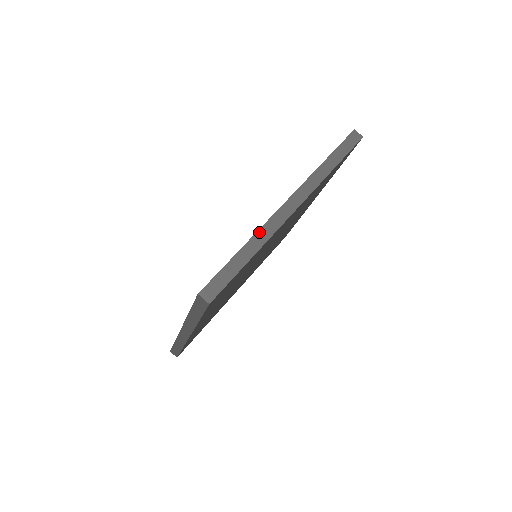
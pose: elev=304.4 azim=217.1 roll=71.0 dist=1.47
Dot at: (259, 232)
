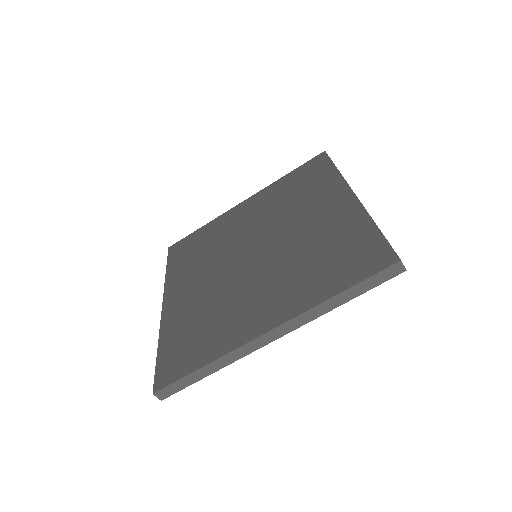
Dot at: (226, 356)
